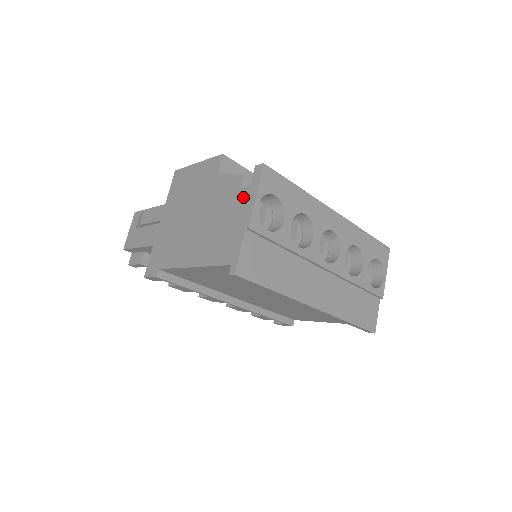
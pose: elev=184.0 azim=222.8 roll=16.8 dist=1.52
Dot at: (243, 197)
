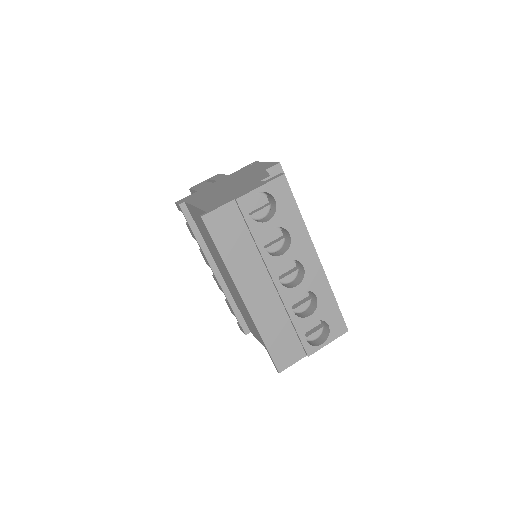
Dot at: (255, 185)
